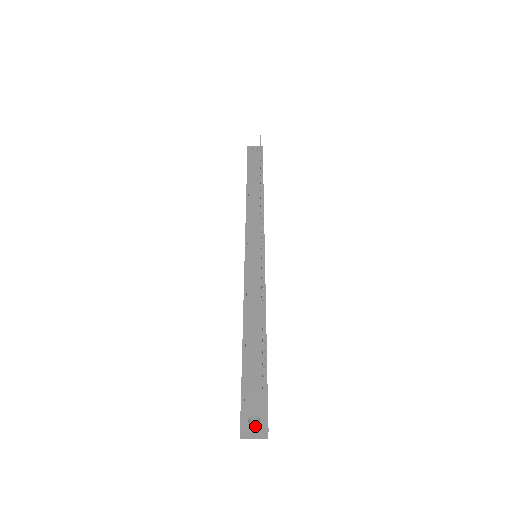
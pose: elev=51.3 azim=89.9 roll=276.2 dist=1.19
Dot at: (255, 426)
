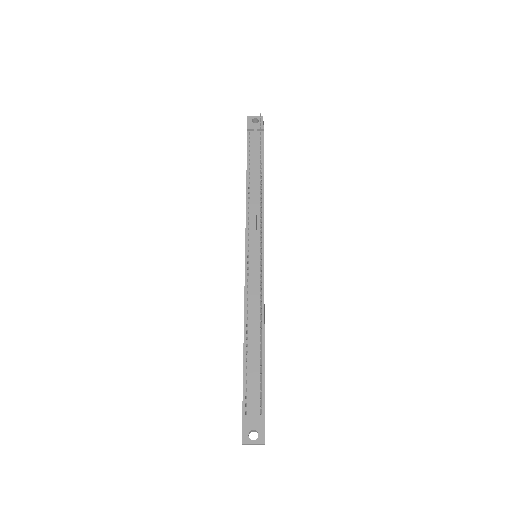
Dot at: occluded
